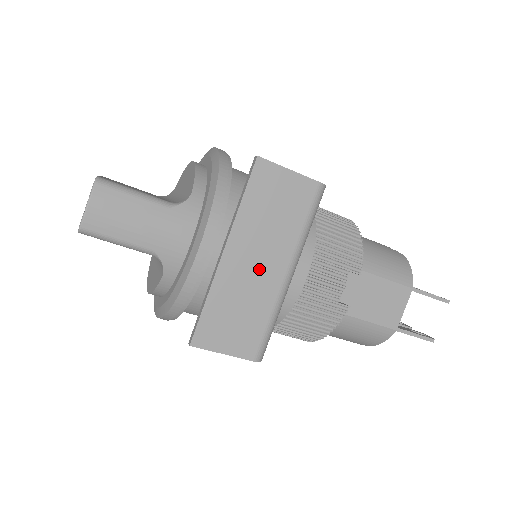
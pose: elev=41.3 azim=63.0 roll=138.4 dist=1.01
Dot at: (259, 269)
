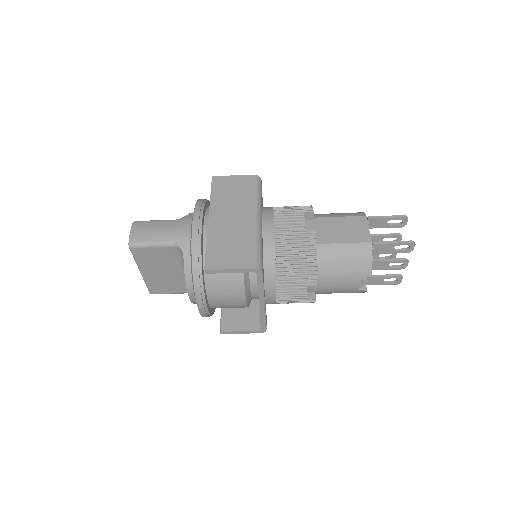
Dot at: (234, 221)
